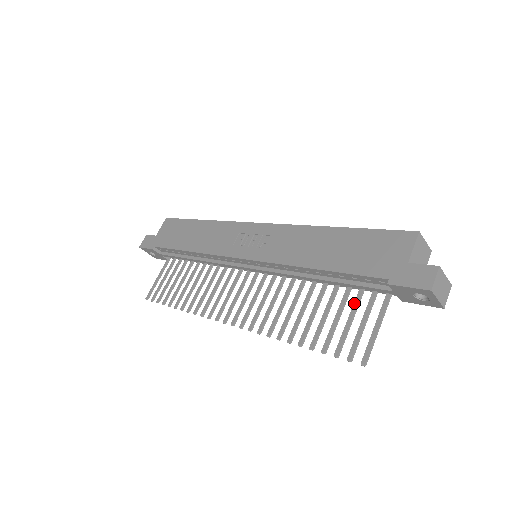
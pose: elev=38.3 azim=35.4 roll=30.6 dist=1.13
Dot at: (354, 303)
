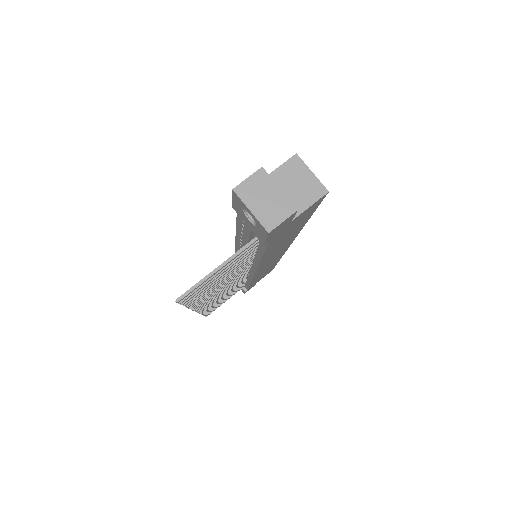
Dot at: occluded
